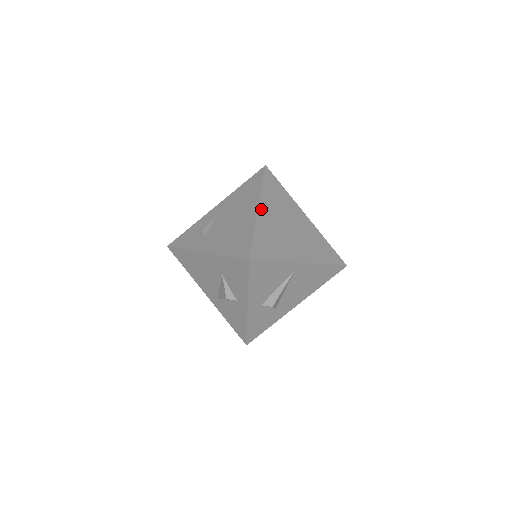
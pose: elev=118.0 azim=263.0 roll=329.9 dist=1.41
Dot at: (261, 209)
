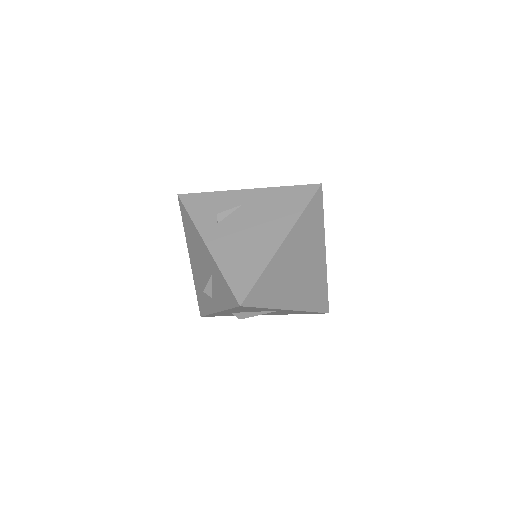
Dot at: (285, 243)
